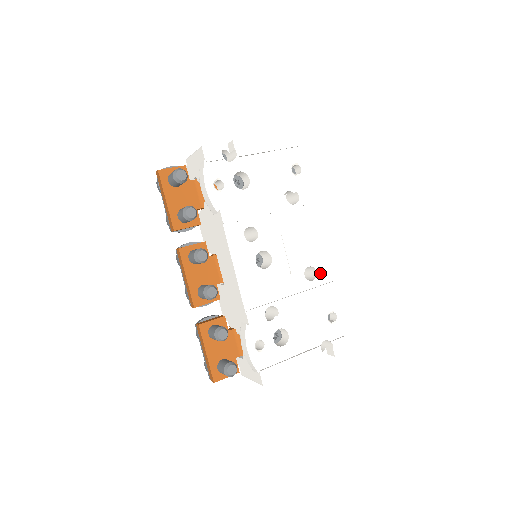
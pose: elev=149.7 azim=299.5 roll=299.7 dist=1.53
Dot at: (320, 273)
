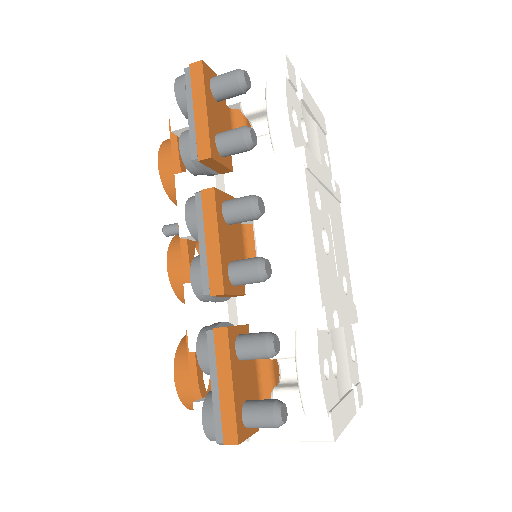
Dot at: (348, 288)
